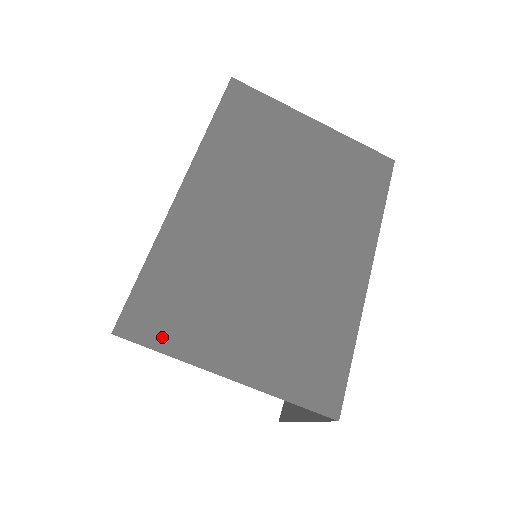
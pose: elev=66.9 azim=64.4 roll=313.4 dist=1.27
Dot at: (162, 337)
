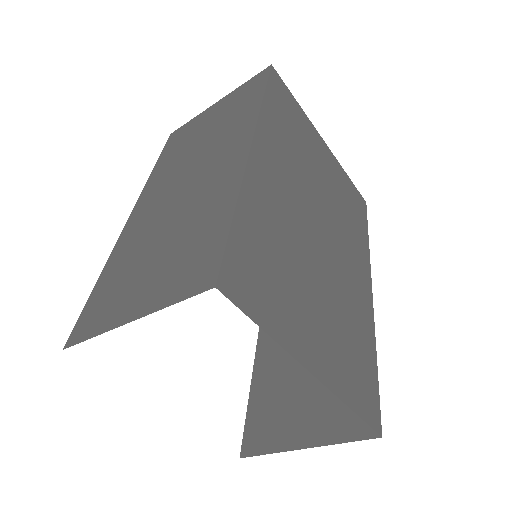
Dot at: (259, 308)
